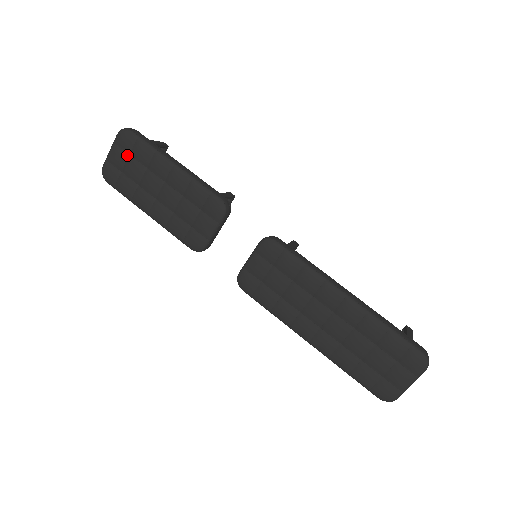
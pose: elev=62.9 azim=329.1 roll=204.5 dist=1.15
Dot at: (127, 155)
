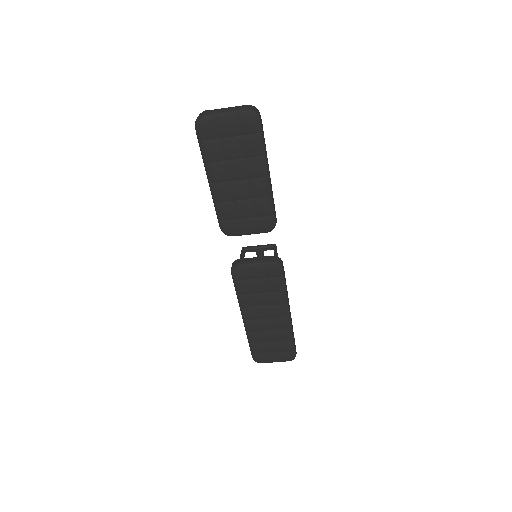
Dot at: (238, 133)
